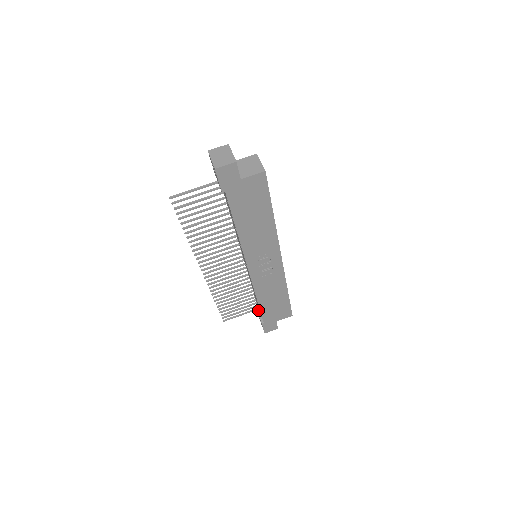
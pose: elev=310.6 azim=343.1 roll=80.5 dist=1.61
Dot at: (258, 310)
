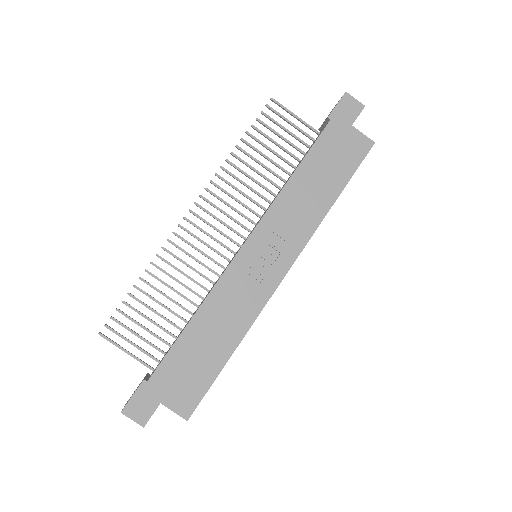
Dot at: (149, 374)
